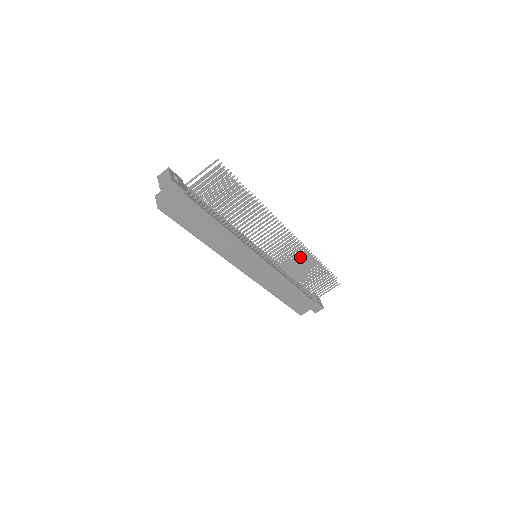
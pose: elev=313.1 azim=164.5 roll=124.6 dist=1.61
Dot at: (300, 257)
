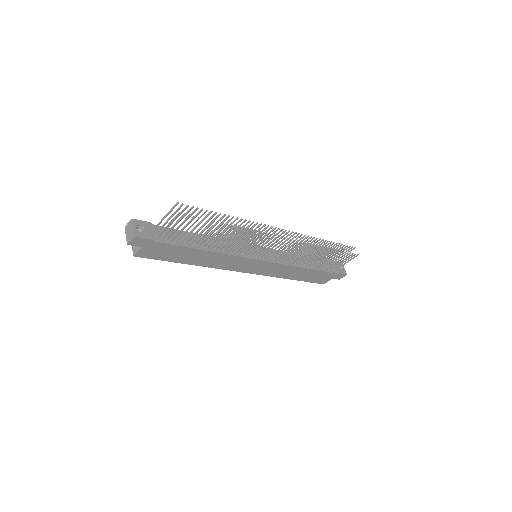
Dot at: (304, 248)
